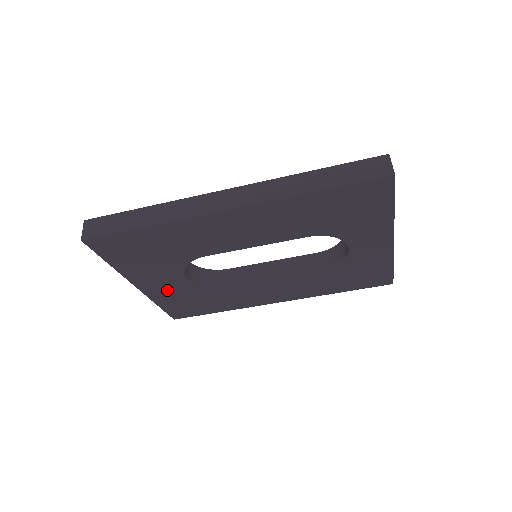
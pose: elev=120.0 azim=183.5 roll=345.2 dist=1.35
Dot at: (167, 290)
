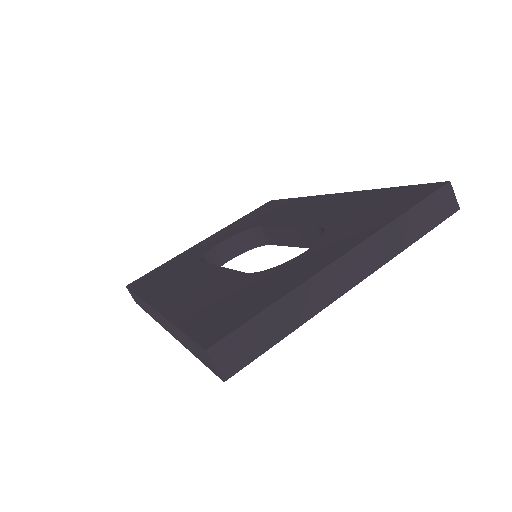
Dot at: occluded
